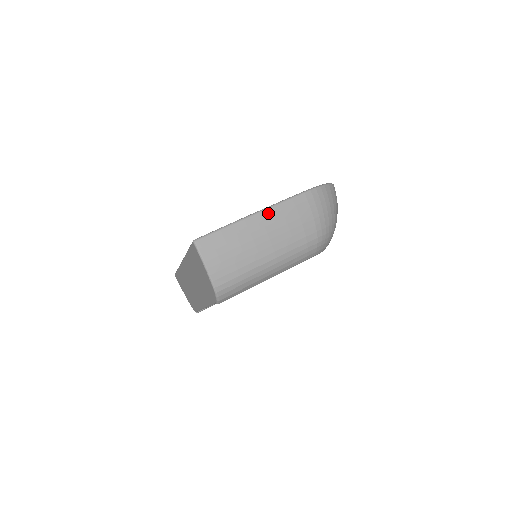
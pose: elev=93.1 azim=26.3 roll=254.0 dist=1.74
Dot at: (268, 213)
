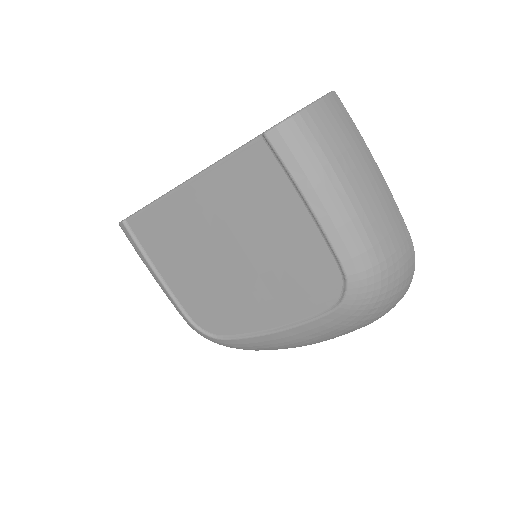
Dot at: (385, 184)
